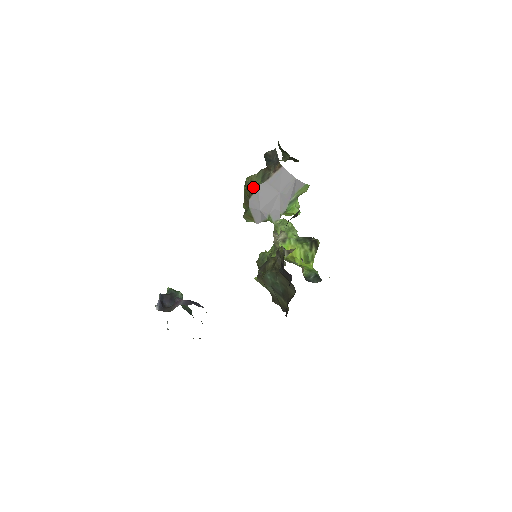
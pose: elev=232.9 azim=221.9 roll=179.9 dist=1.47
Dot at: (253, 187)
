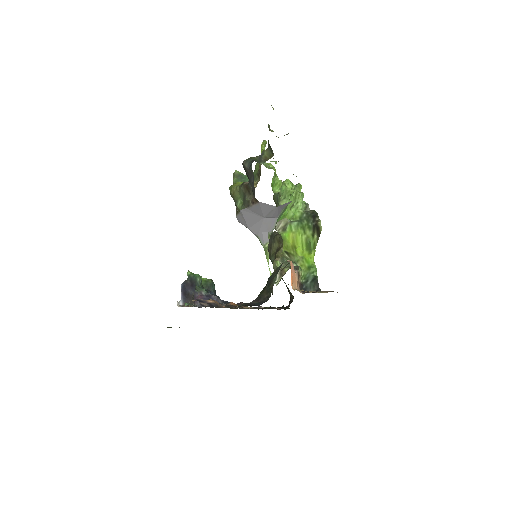
Dot at: (236, 207)
